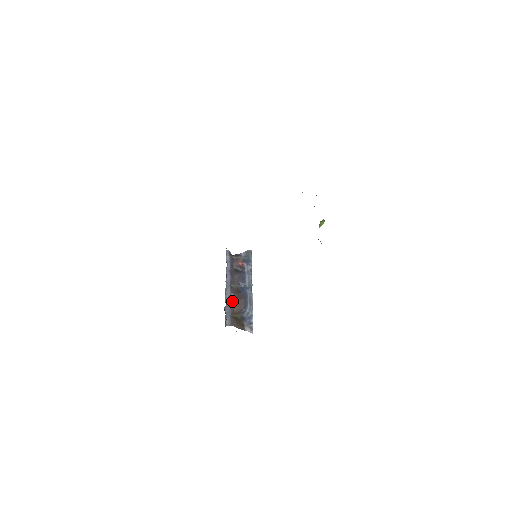
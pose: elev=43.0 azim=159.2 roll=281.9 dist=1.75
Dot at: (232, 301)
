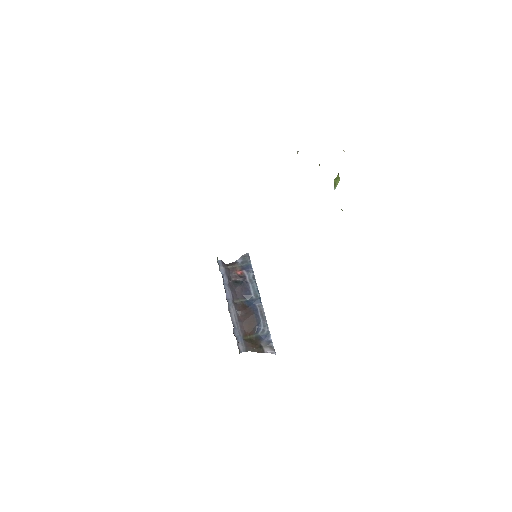
Dot at: (240, 320)
